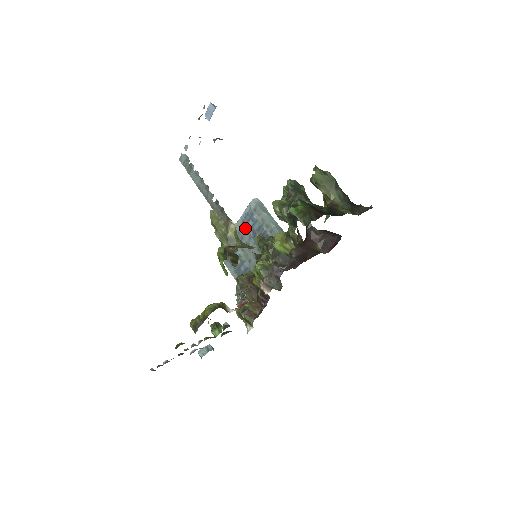
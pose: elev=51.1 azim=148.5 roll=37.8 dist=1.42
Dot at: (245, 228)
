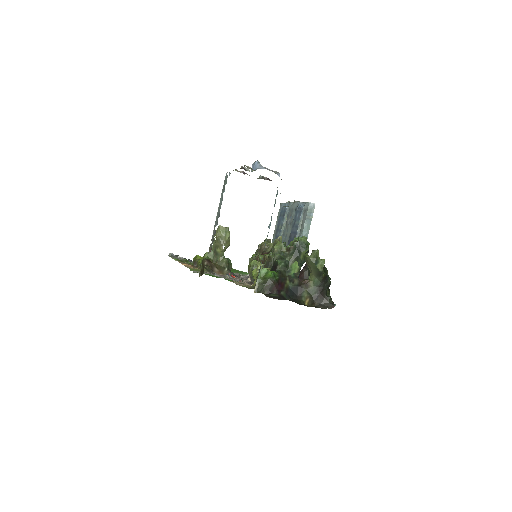
Dot at: (295, 213)
